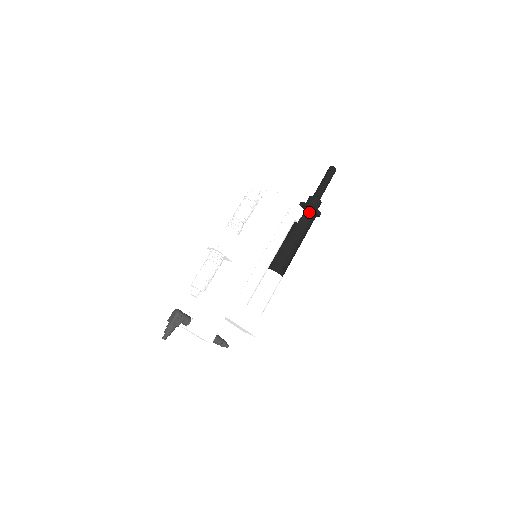
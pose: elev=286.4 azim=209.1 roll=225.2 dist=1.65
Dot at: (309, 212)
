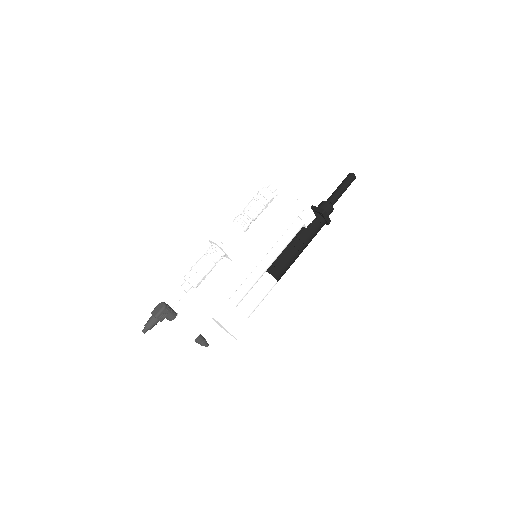
Dot at: (319, 219)
